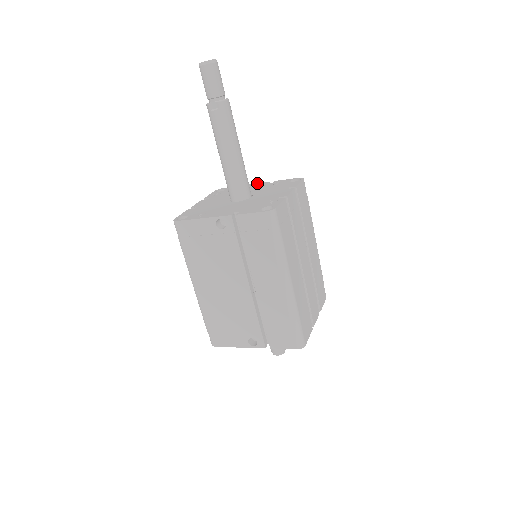
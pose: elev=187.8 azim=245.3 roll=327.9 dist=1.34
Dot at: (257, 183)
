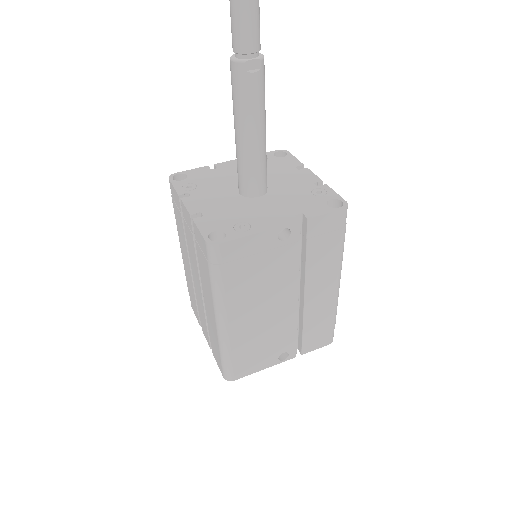
Dot at: occluded
